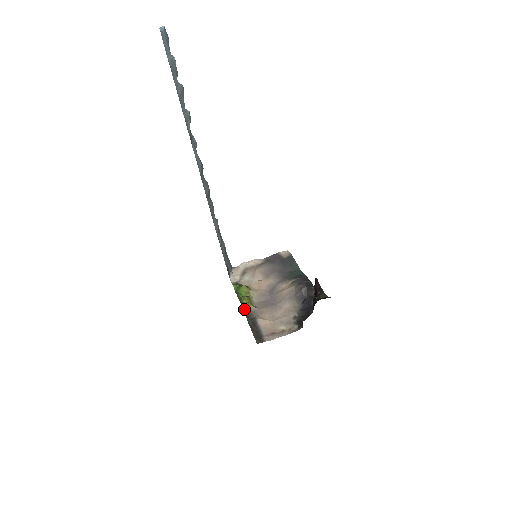
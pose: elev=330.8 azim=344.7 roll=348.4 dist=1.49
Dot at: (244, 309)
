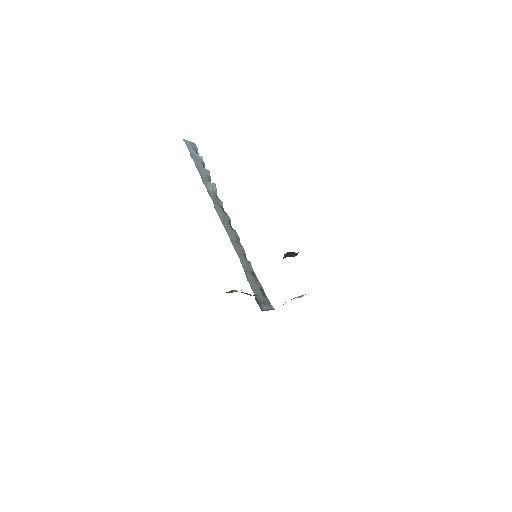
Dot at: (228, 292)
